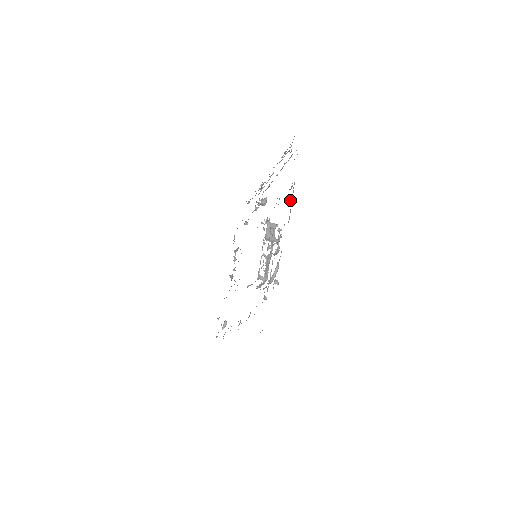
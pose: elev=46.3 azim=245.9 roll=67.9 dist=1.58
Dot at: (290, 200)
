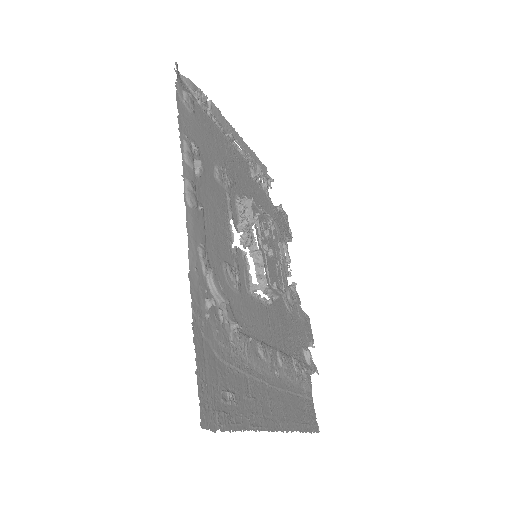
Dot at: (198, 167)
